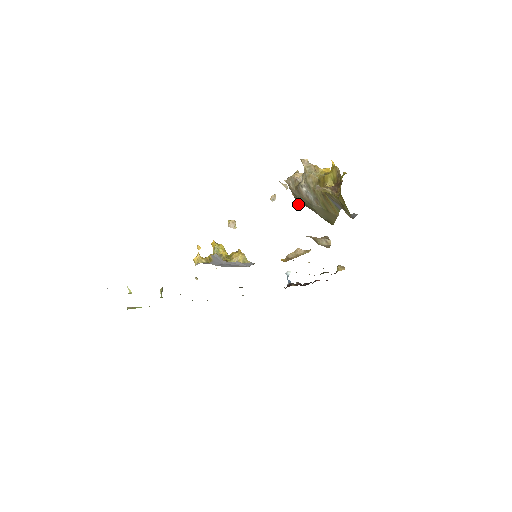
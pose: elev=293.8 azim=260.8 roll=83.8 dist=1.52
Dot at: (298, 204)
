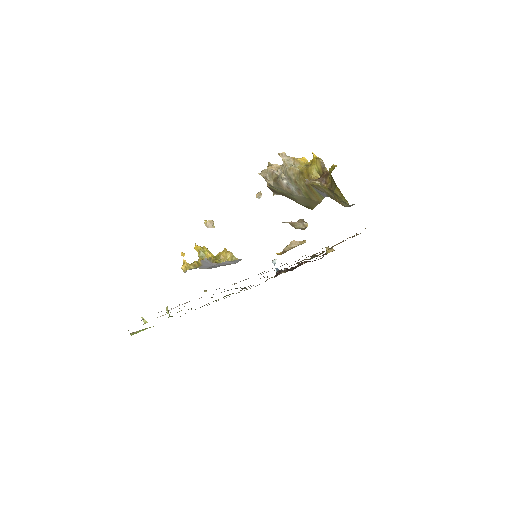
Dot at: (273, 194)
